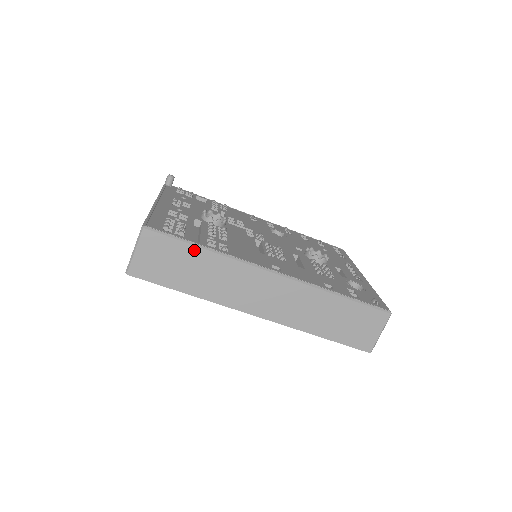
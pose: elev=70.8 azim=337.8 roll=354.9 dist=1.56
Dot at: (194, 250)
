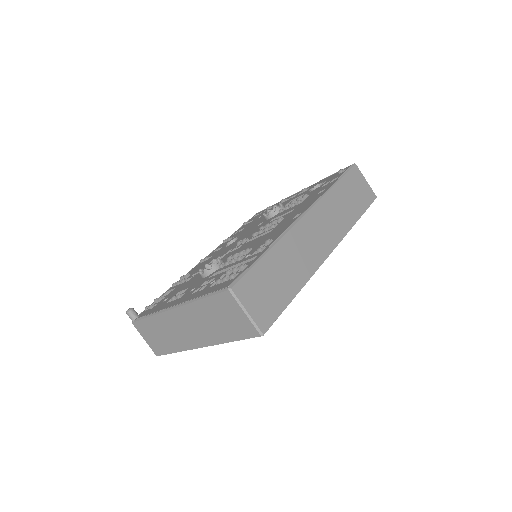
Dot at: (266, 260)
